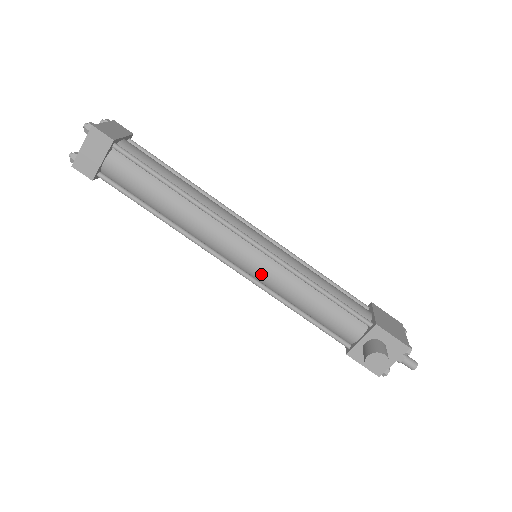
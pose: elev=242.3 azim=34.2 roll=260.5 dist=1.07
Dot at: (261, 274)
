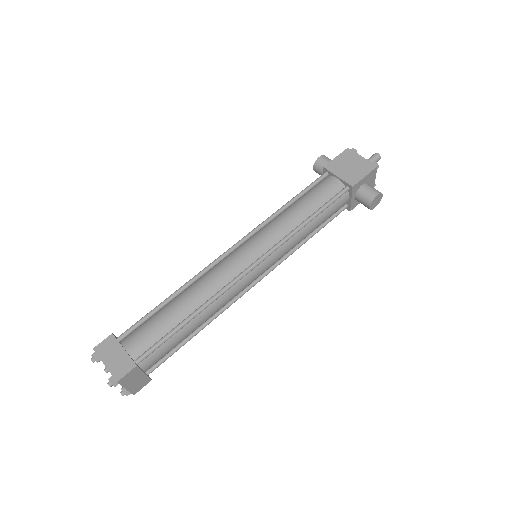
Dot at: occluded
